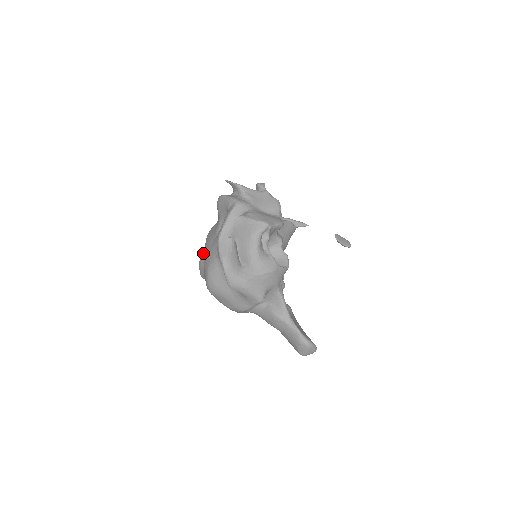
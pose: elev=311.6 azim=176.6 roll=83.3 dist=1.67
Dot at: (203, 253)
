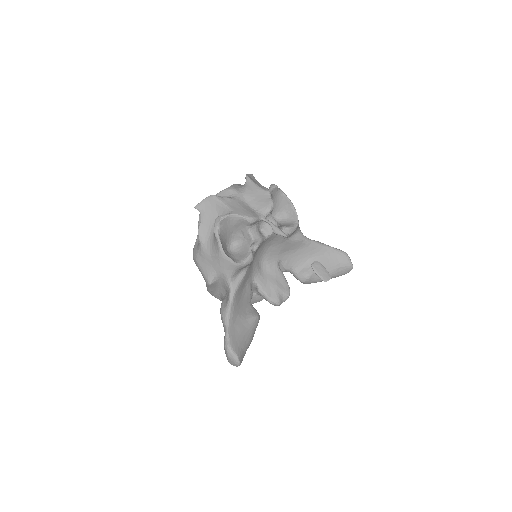
Dot at: occluded
